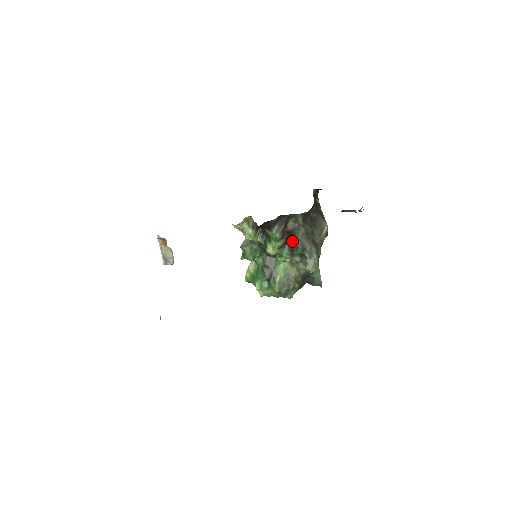
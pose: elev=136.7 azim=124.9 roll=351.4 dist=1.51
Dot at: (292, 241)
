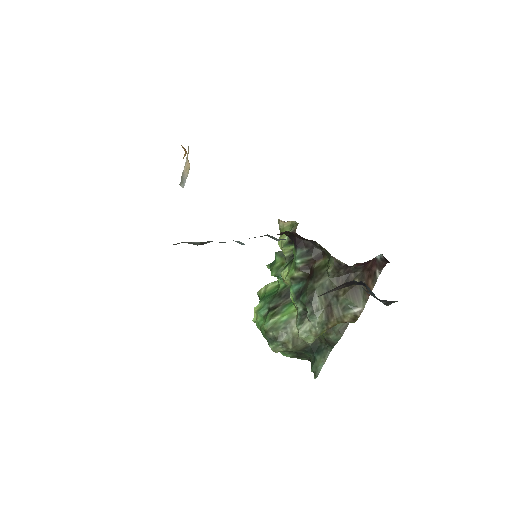
Dot at: (308, 283)
